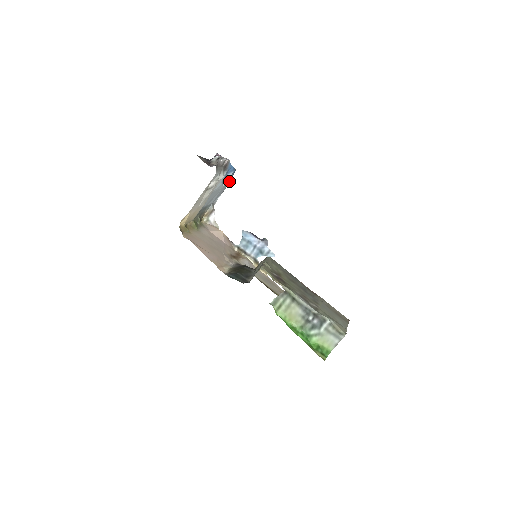
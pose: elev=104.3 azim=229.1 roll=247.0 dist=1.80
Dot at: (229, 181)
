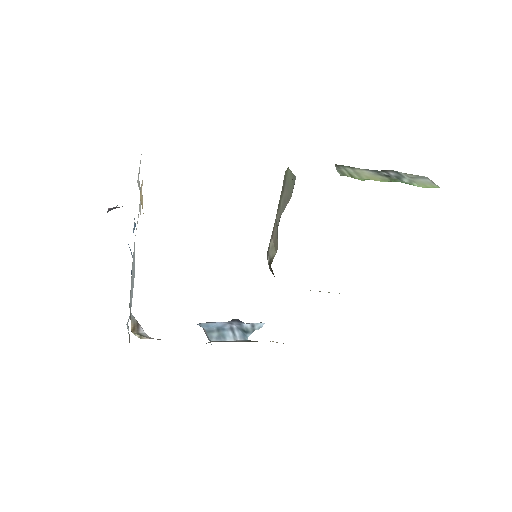
Dot at: occluded
